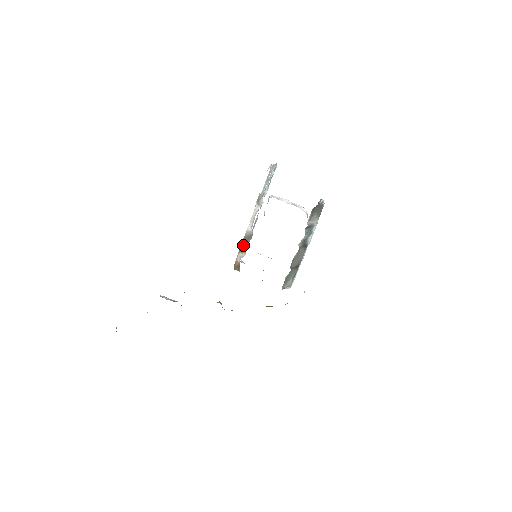
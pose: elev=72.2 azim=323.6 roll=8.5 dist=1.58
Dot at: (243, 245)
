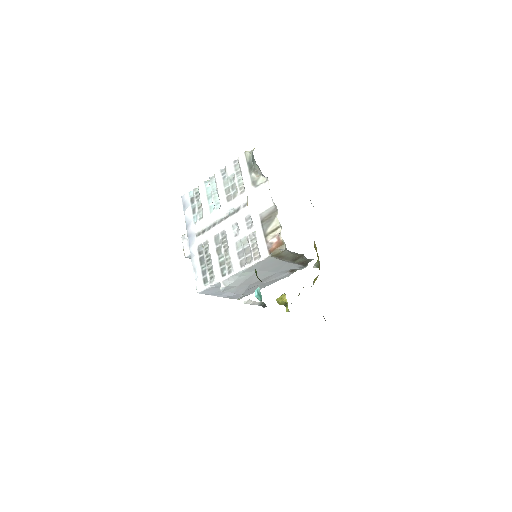
Dot at: (268, 226)
